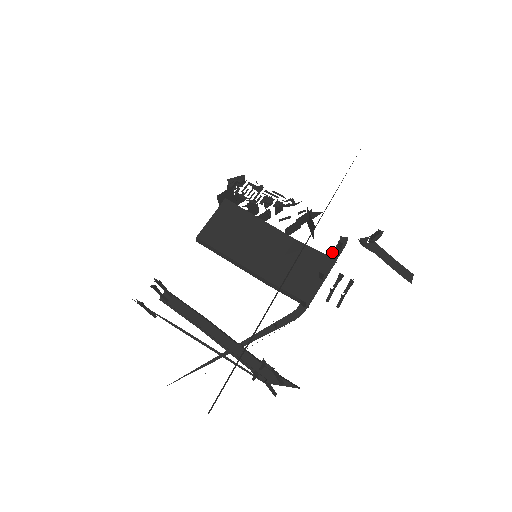
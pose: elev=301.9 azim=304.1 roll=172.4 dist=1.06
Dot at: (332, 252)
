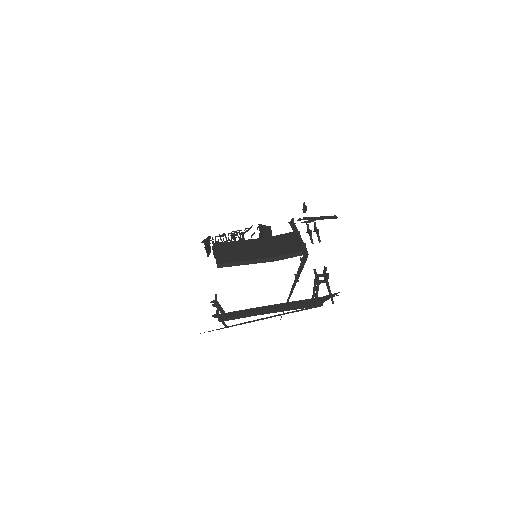
Dot at: (292, 229)
